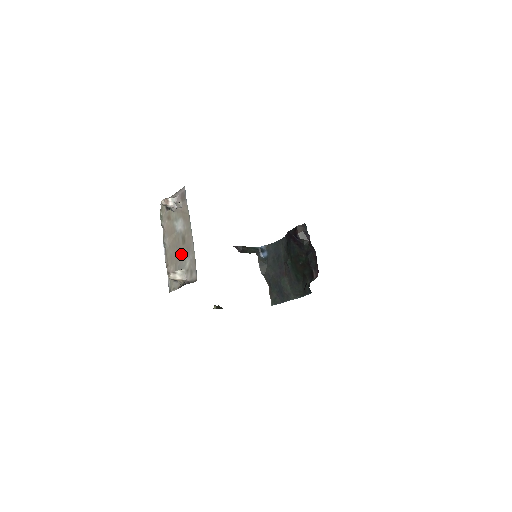
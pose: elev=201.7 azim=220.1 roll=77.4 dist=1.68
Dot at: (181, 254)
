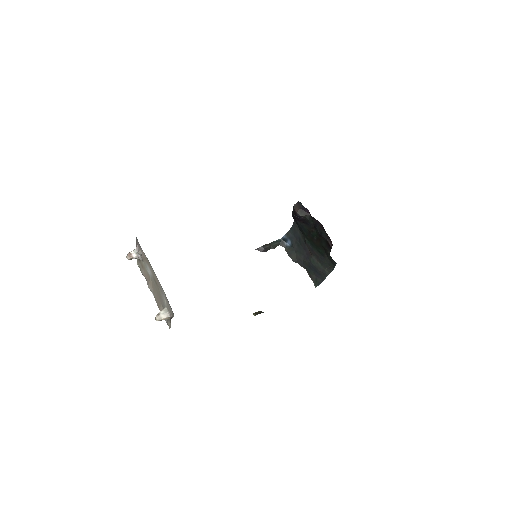
Dot at: (160, 295)
